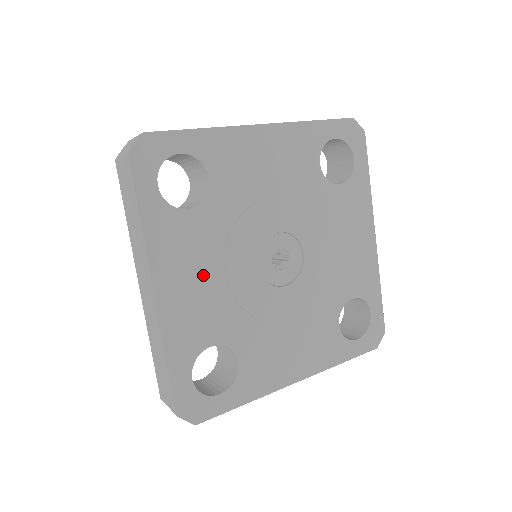
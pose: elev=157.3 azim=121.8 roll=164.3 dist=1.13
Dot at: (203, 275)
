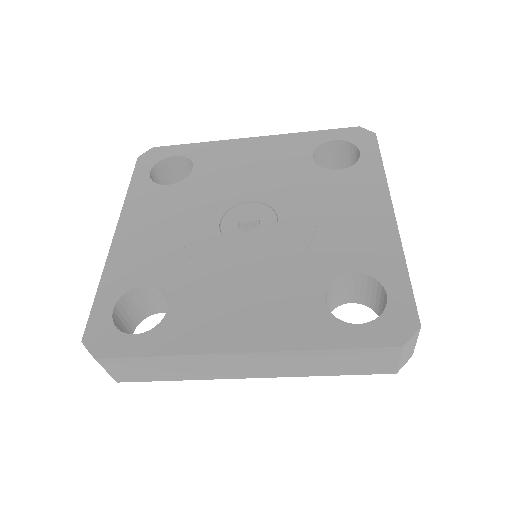
Dot at: (162, 228)
